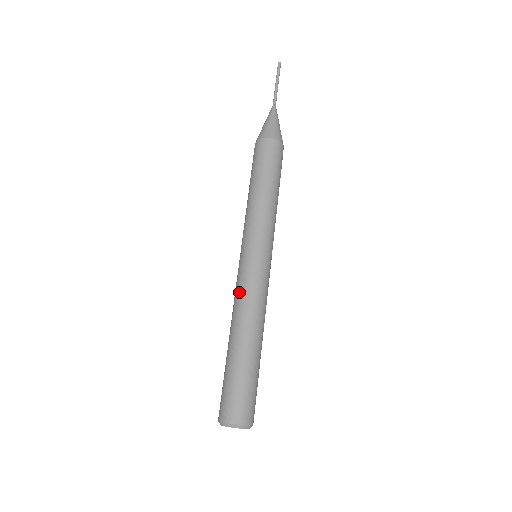
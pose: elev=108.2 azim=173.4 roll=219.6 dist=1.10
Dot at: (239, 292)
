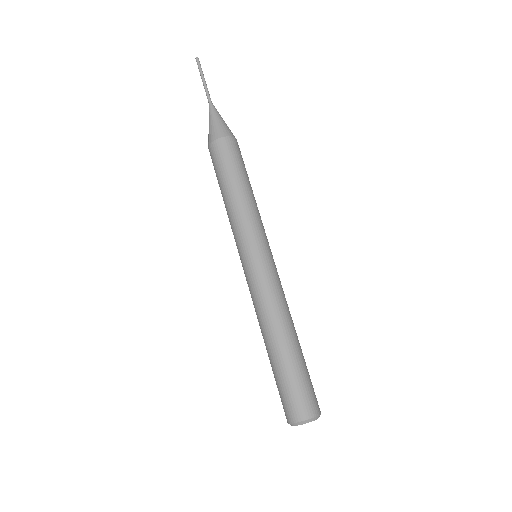
Dot at: (252, 300)
